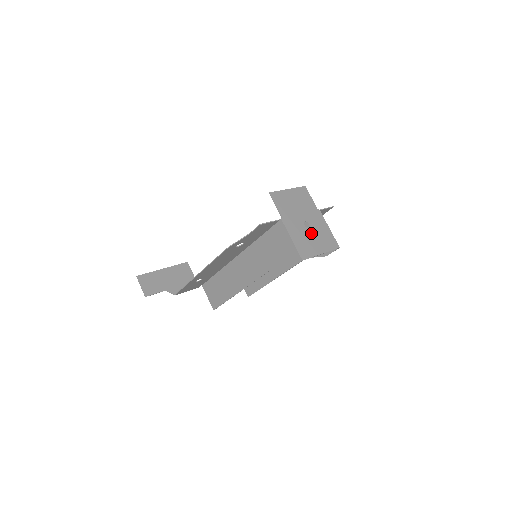
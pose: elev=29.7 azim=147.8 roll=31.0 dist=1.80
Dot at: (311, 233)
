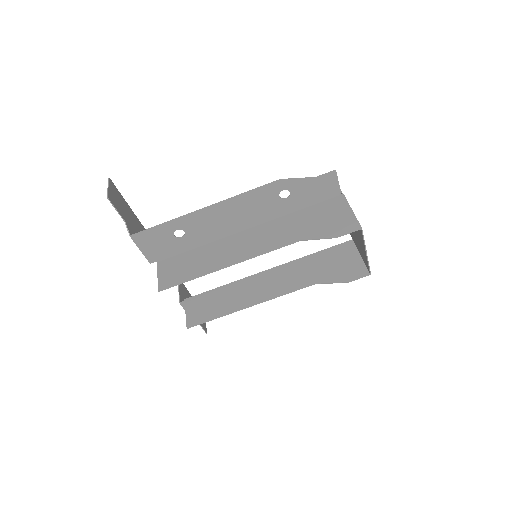
Dot at: occluded
